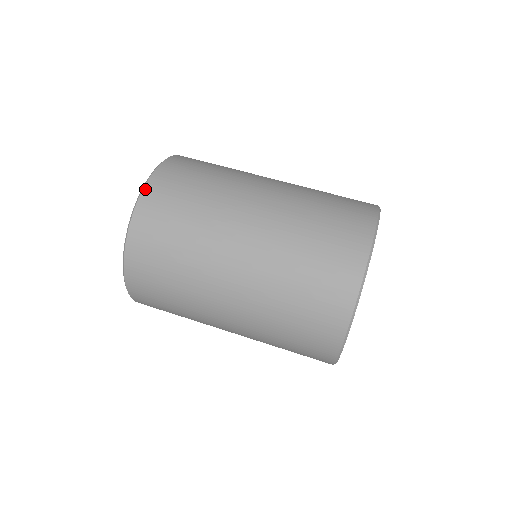
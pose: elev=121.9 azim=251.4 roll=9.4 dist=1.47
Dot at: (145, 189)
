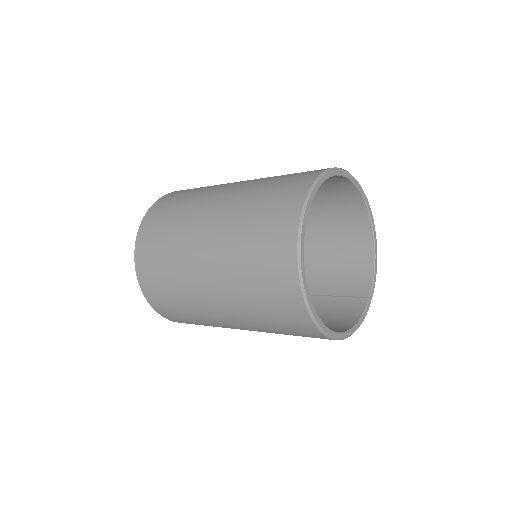
Dot at: occluded
